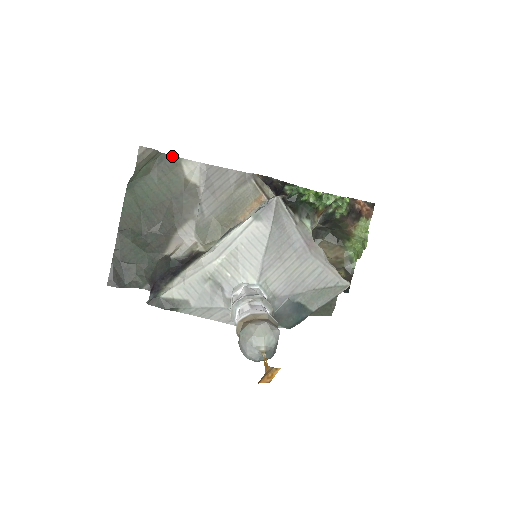
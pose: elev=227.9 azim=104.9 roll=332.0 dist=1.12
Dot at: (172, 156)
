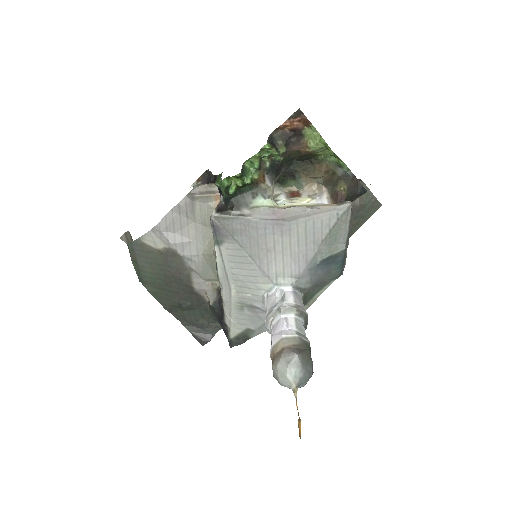
Dot at: (133, 242)
